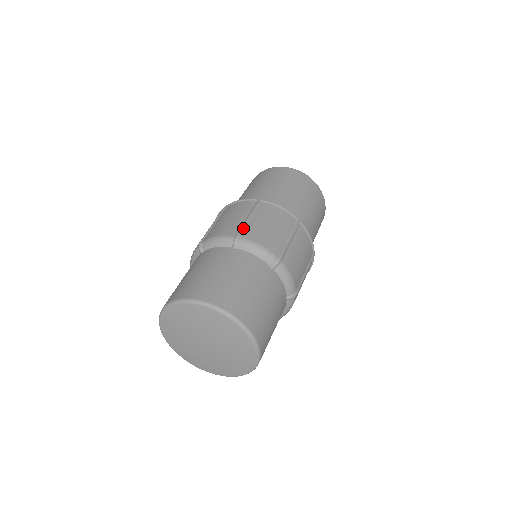
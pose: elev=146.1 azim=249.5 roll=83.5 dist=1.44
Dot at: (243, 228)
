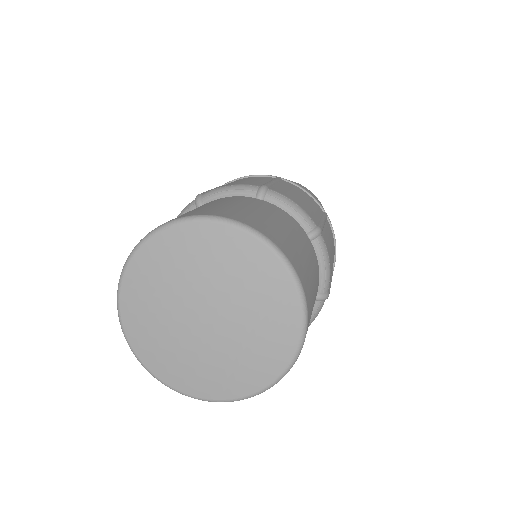
Dot at: (269, 183)
